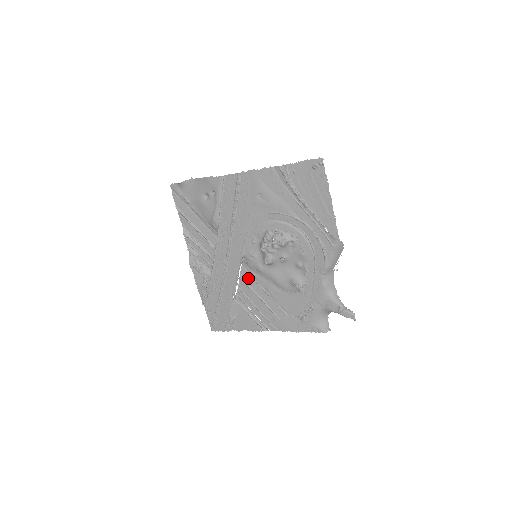
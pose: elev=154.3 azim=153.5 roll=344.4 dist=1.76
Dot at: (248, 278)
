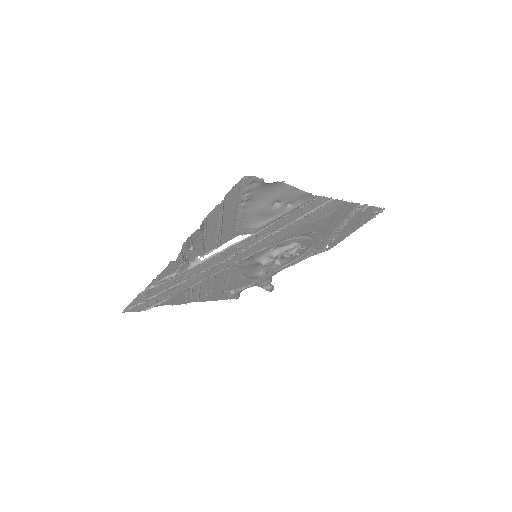
Dot at: occluded
